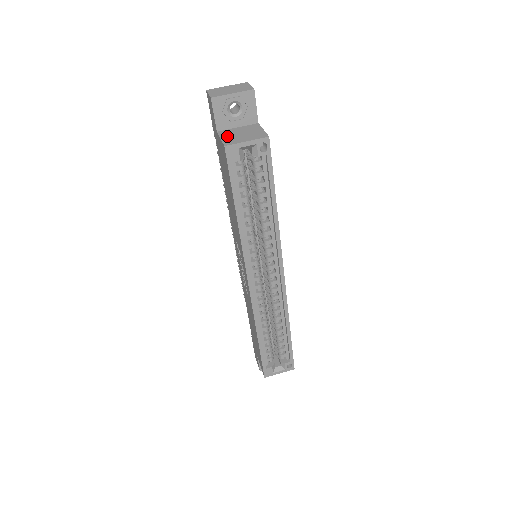
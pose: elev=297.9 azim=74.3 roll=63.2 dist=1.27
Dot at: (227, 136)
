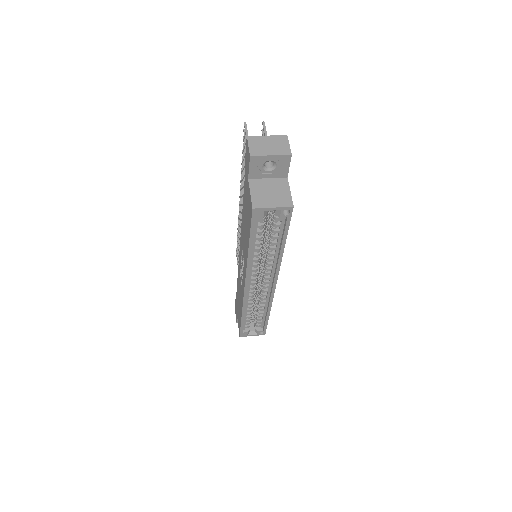
Dot at: (257, 191)
